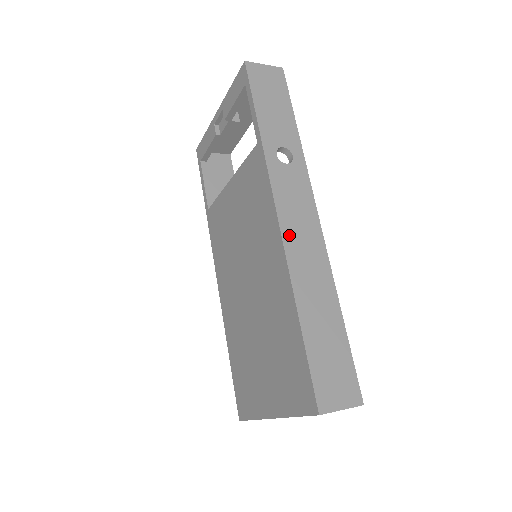
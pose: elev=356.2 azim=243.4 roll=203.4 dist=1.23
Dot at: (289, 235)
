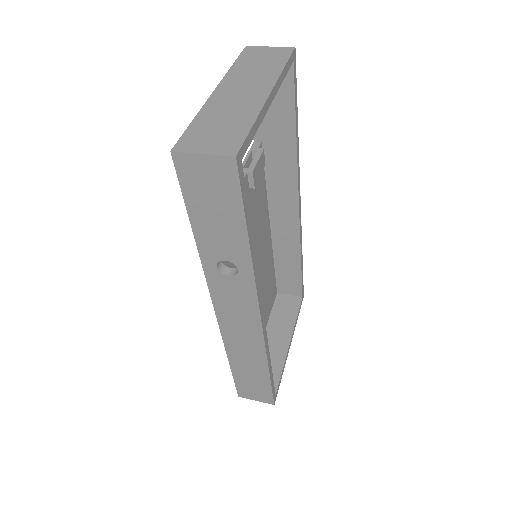
Dot at: (226, 324)
